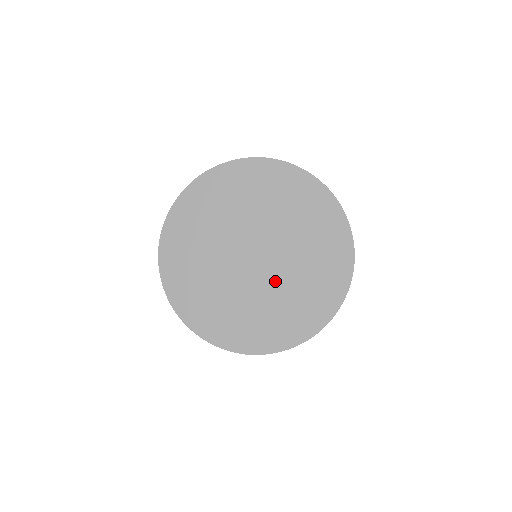
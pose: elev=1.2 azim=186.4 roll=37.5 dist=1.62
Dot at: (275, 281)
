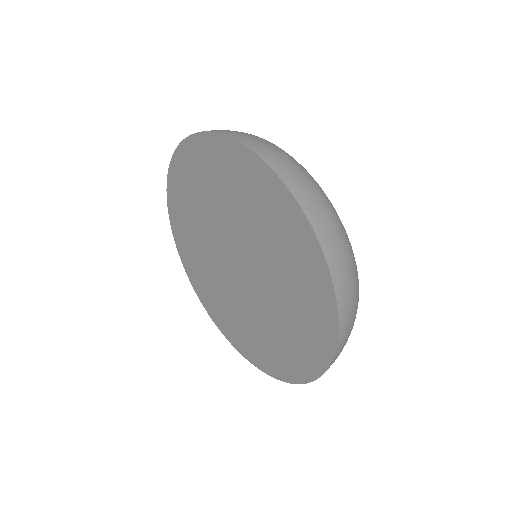
Dot at: (240, 300)
